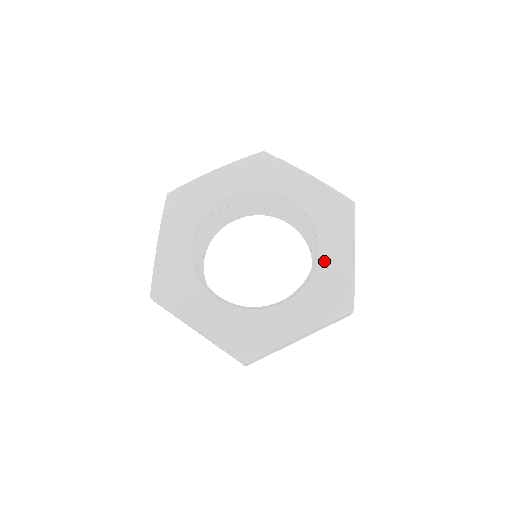
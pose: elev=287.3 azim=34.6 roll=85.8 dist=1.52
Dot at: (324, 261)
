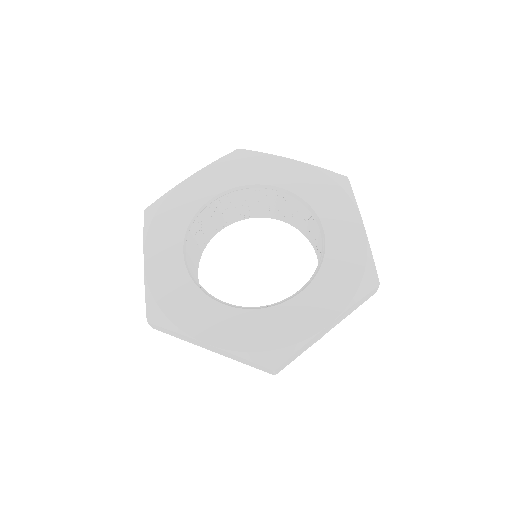
Dot at: (295, 305)
